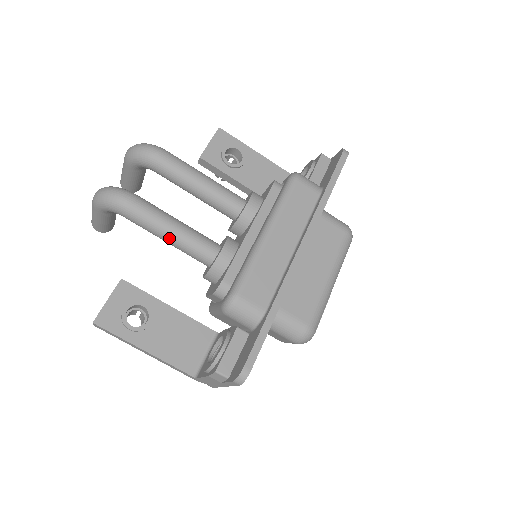
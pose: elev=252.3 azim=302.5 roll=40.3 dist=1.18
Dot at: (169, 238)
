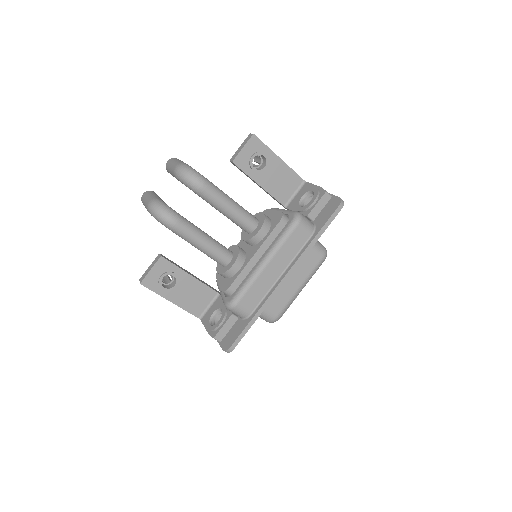
Dot at: (199, 249)
